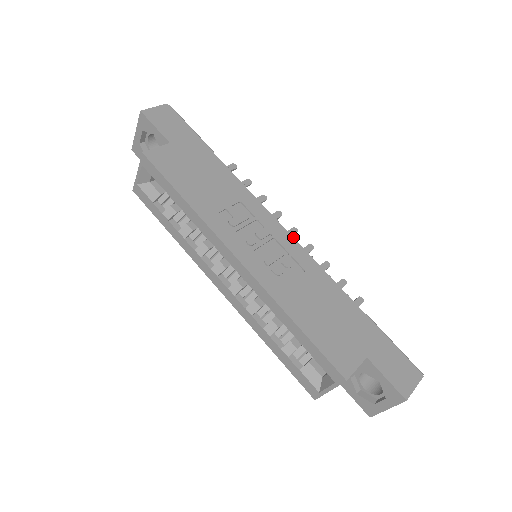
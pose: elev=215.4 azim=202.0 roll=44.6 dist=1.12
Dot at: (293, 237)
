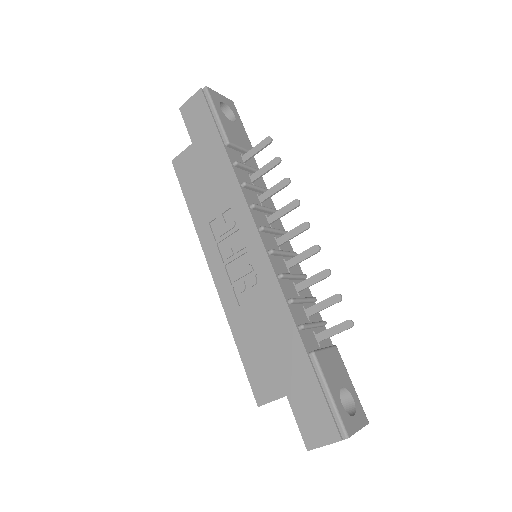
Dot at: (266, 251)
